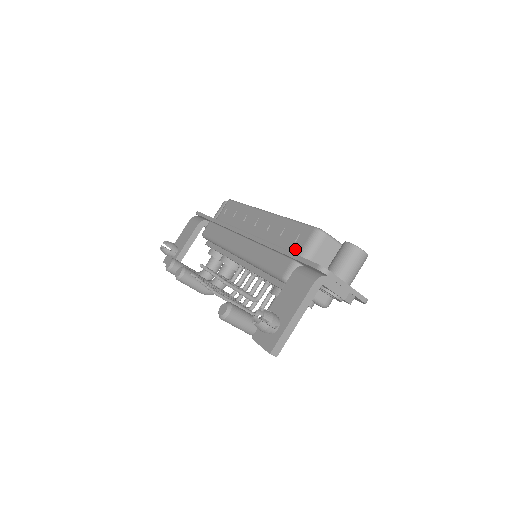
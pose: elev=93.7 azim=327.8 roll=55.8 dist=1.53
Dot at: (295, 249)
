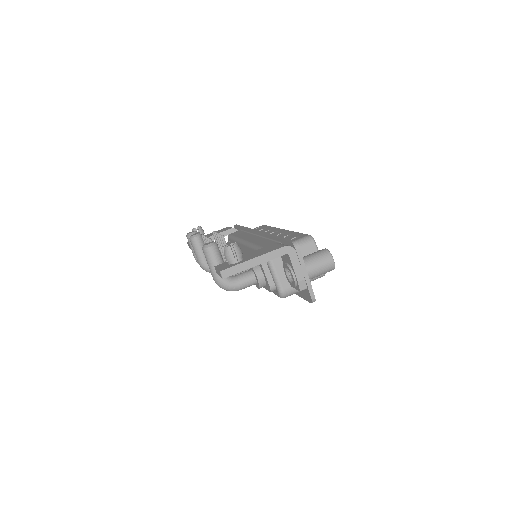
Dot at: occluded
